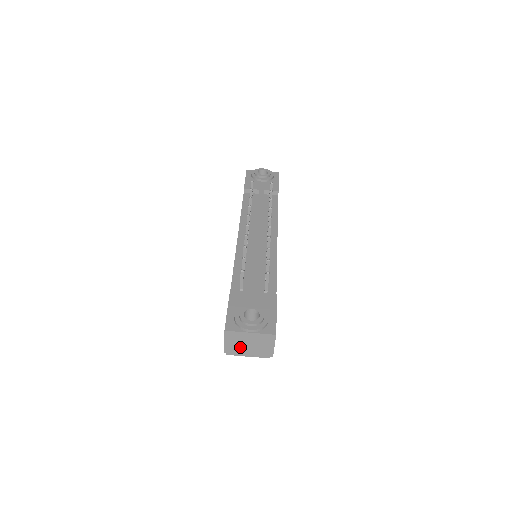
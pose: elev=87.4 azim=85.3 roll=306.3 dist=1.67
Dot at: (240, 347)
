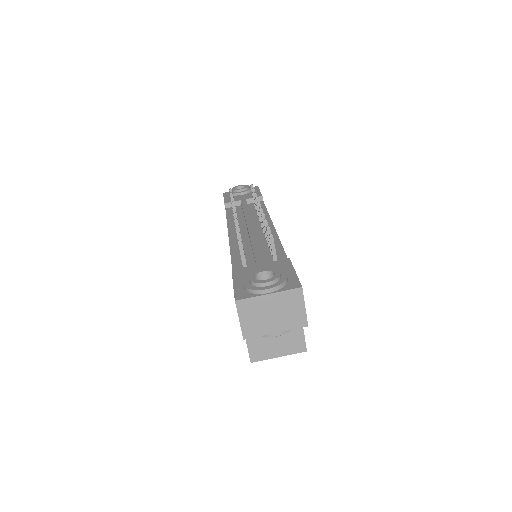
Dot at: (262, 323)
